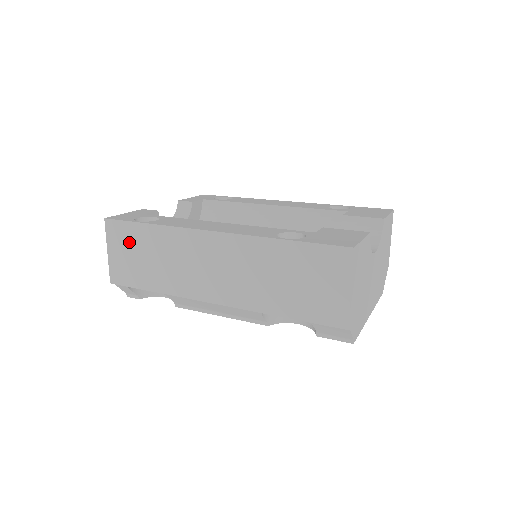
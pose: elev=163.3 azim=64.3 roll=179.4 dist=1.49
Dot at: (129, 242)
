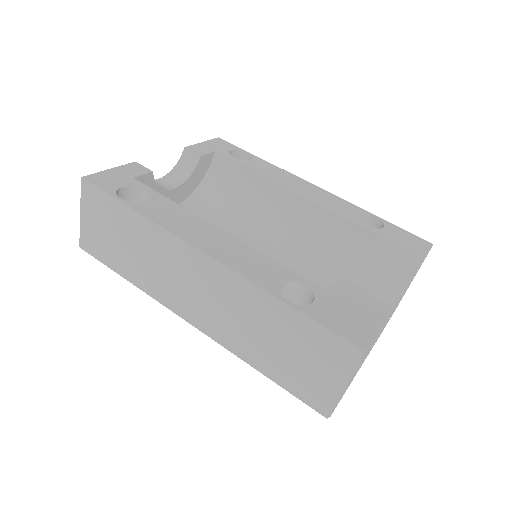
Dot at: (106, 217)
